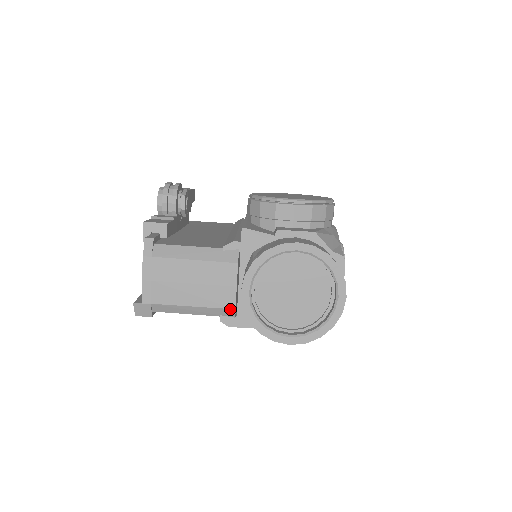
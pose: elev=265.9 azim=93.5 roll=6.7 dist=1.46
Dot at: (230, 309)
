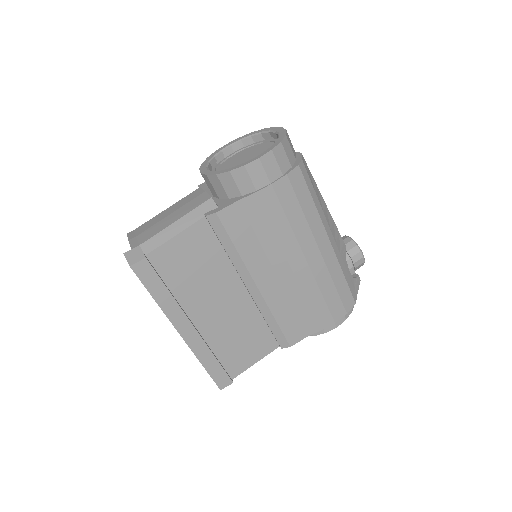
Dot at: (207, 201)
